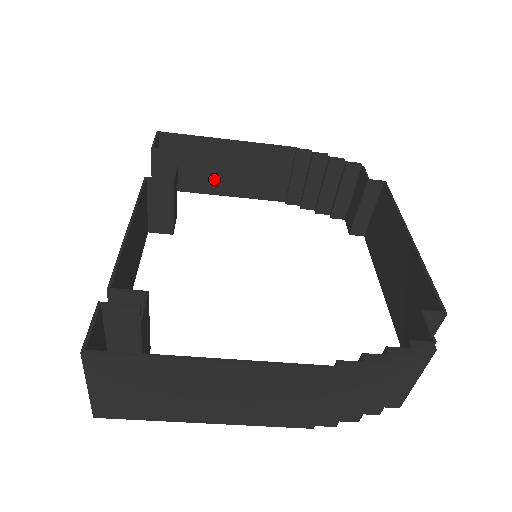
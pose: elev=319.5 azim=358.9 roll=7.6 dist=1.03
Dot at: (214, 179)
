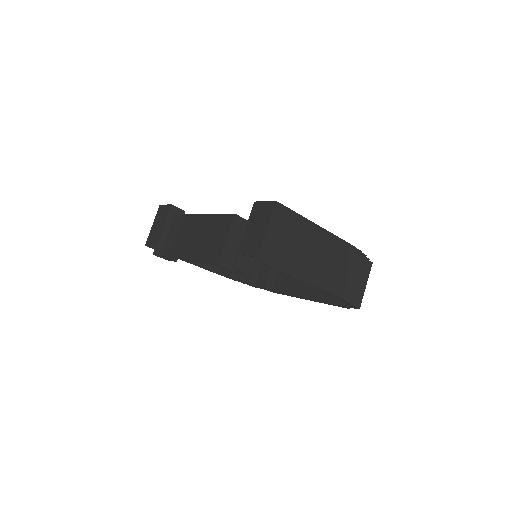
Dot at: occluded
